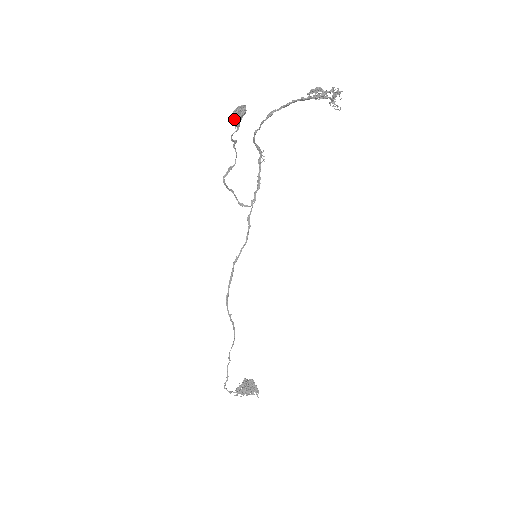
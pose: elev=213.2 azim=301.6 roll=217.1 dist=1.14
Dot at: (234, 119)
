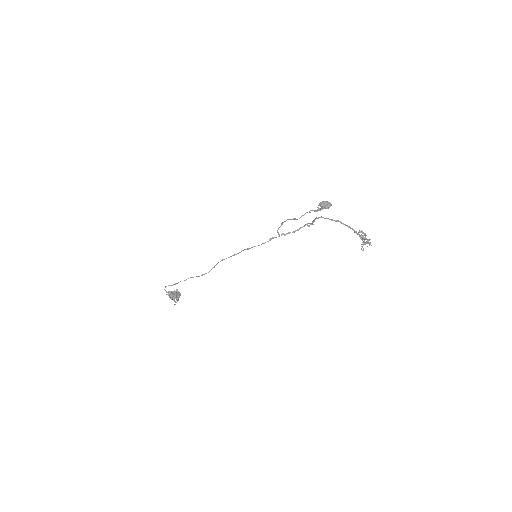
Dot at: (321, 205)
